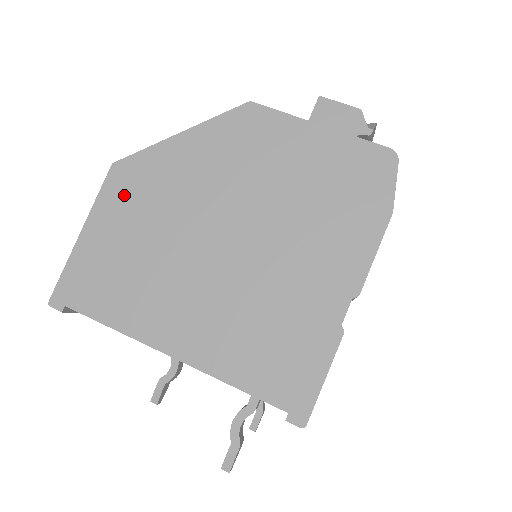
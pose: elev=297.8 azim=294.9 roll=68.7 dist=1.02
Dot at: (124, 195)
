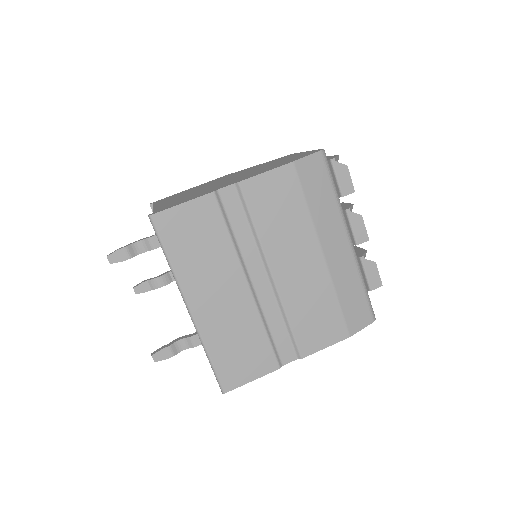
Dot at: occluded
